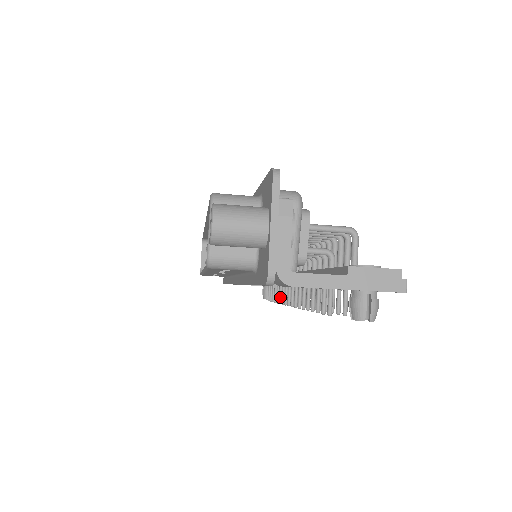
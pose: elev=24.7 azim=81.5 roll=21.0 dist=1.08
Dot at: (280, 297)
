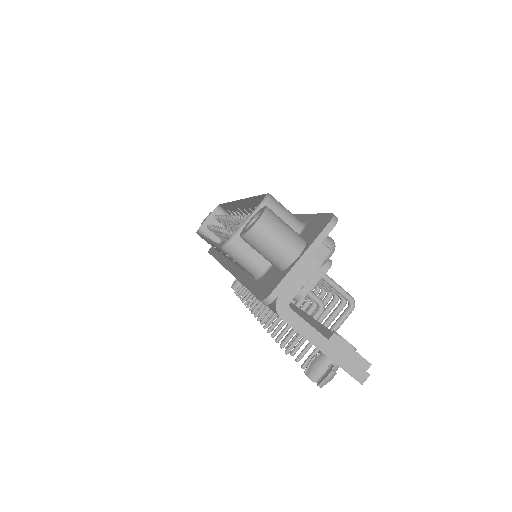
Dot at: (249, 300)
